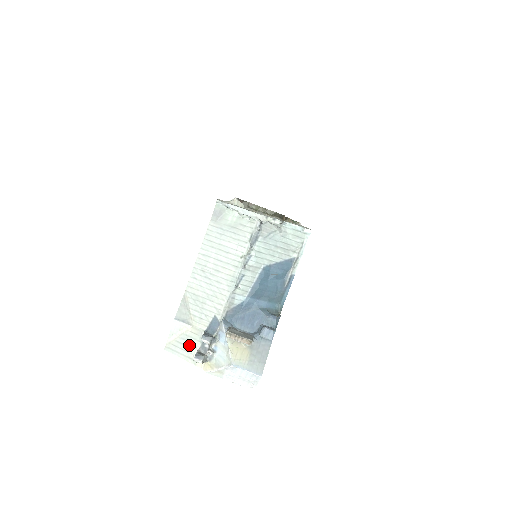
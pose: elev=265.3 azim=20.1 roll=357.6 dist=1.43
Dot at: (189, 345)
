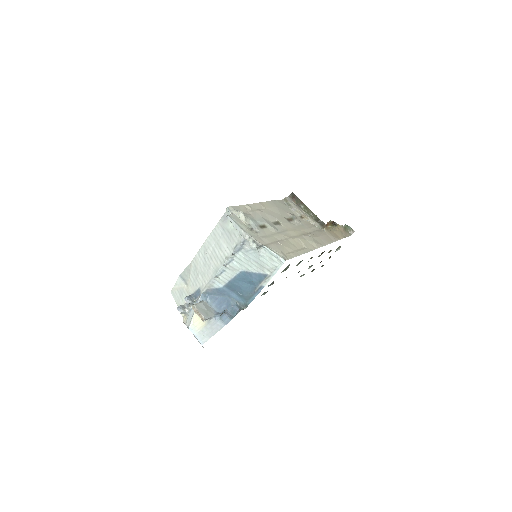
Dot at: (182, 297)
